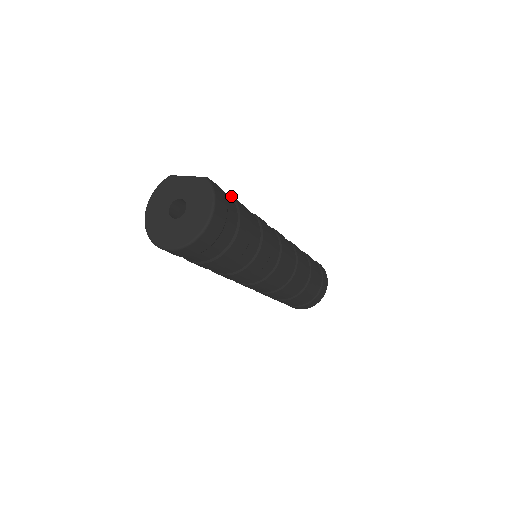
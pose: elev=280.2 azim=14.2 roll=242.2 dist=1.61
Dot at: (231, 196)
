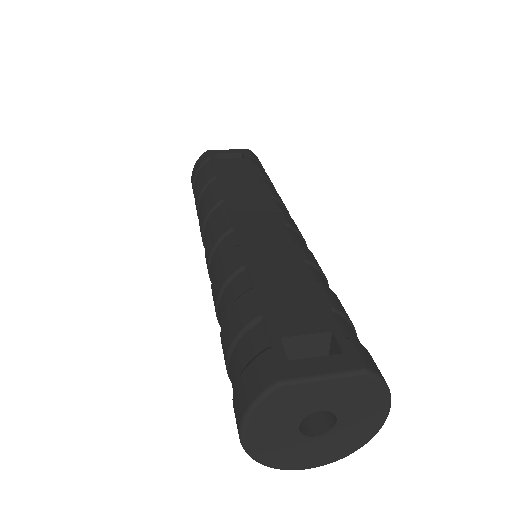
Dot at: (334, 310)
